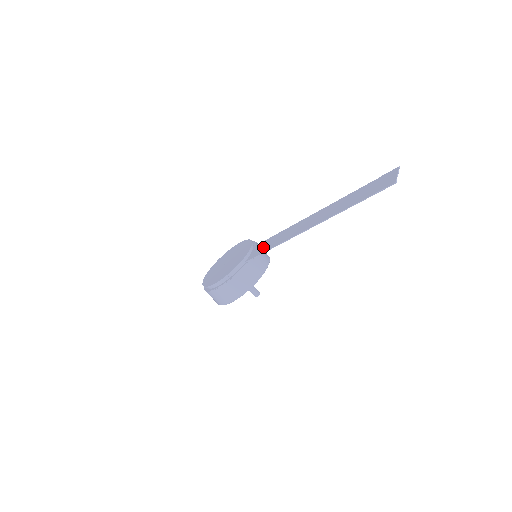
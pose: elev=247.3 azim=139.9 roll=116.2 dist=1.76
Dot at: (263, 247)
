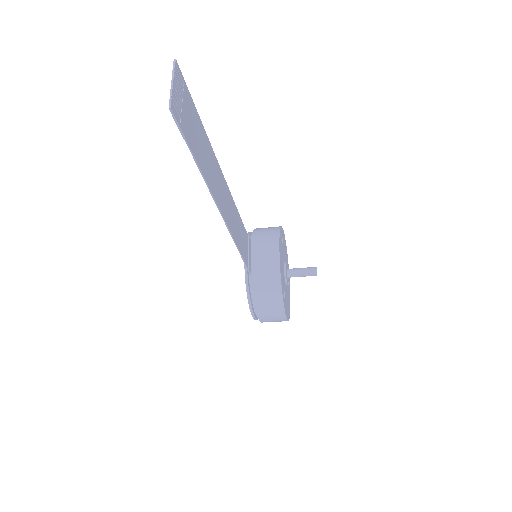
Dot at: occluded
